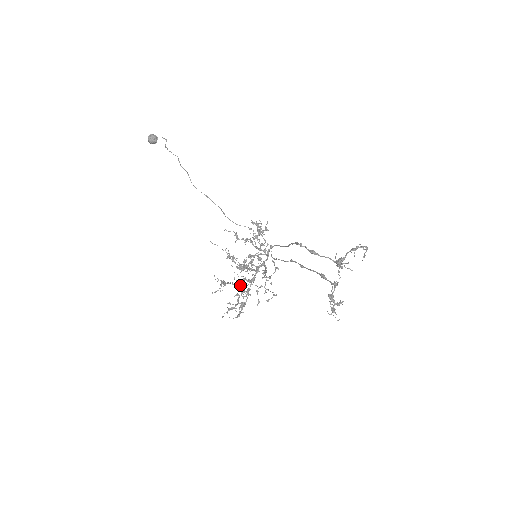
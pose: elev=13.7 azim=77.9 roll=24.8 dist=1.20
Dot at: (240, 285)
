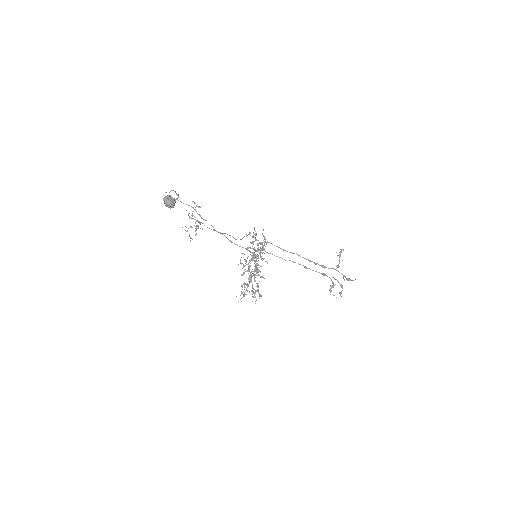
Dot at: occluded
